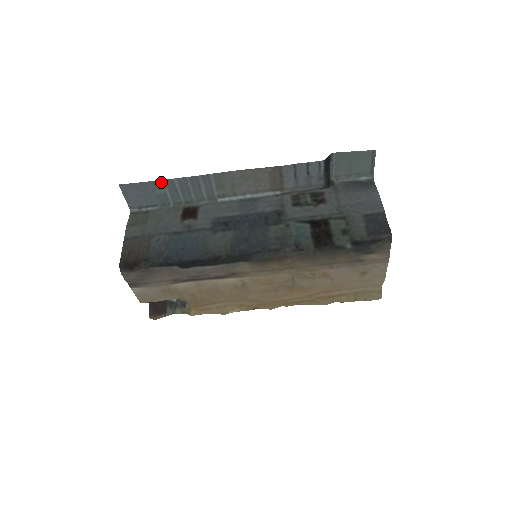
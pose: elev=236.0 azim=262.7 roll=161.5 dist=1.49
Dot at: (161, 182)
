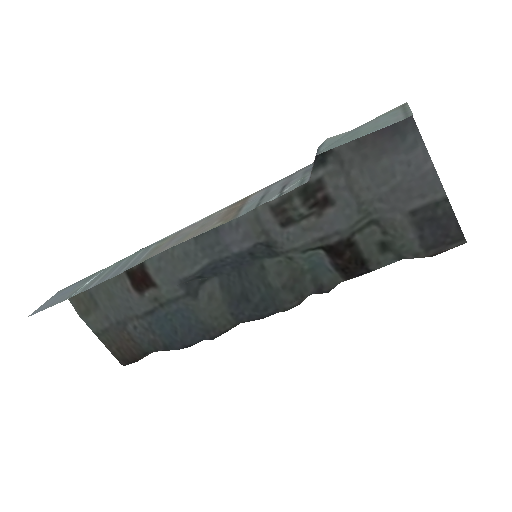
Dot at: (75, 294)
